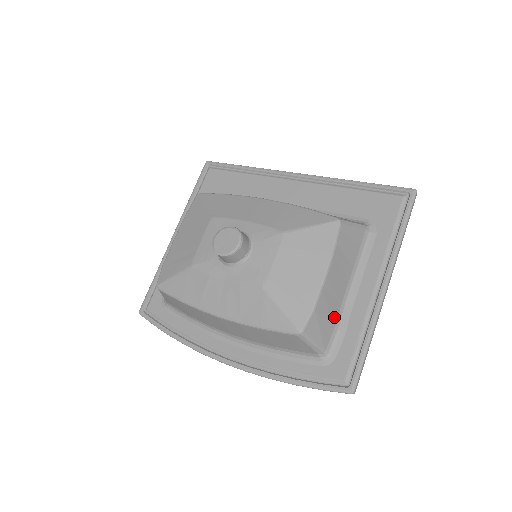
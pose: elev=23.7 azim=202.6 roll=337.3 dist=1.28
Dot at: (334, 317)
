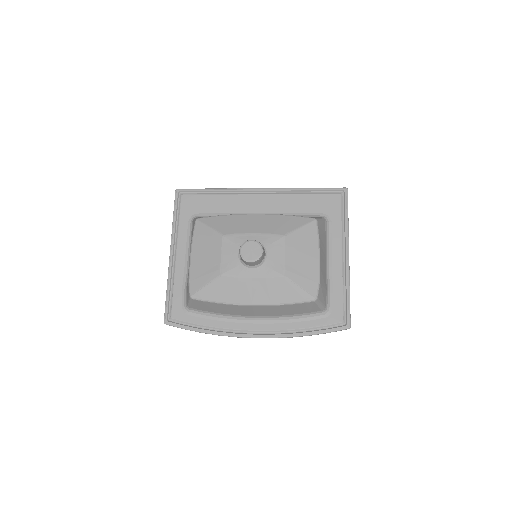
Dot at: (325, 284)
